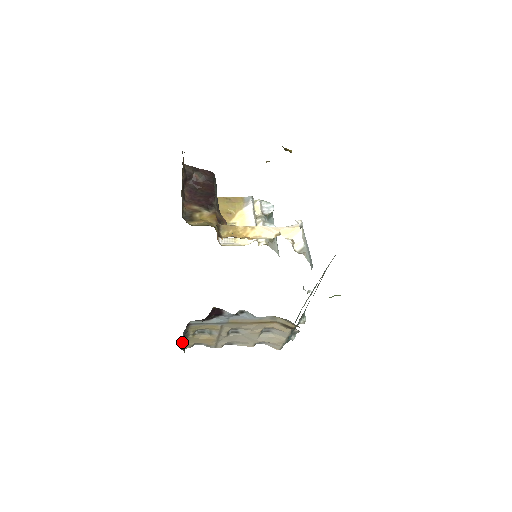
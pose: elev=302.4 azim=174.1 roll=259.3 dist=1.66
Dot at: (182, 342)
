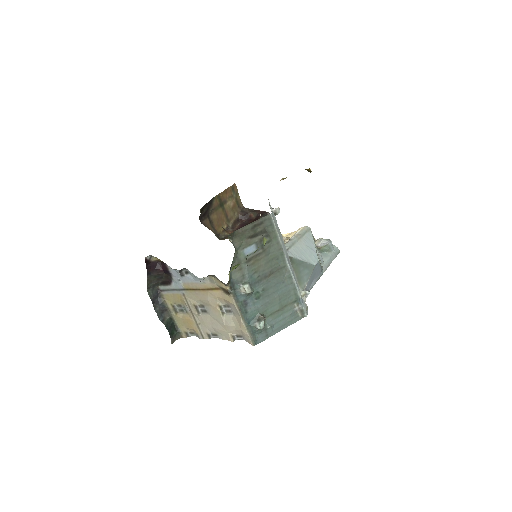
Dot at: (164, 316)
